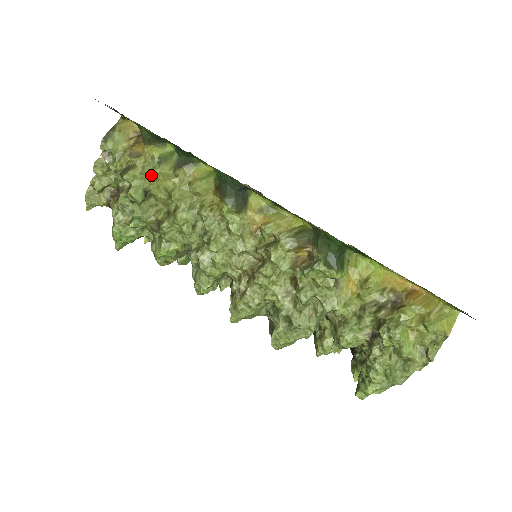
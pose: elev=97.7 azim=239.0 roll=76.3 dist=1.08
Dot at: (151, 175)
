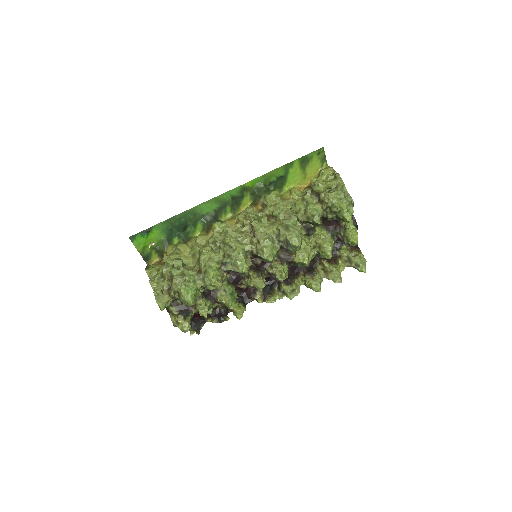
Dot at: (177, 250)
